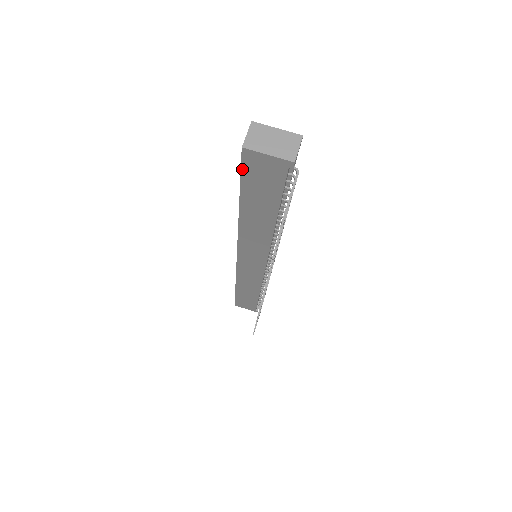
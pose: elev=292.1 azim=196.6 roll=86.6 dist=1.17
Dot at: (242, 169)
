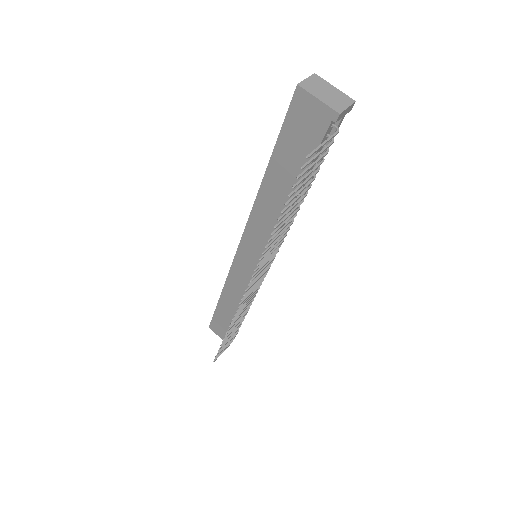
Dot at: (287, 115)
